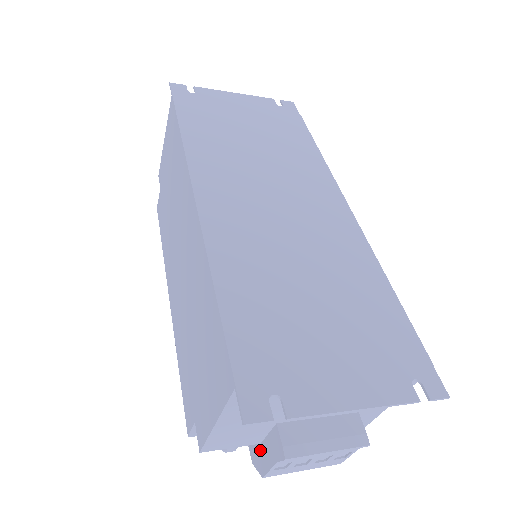
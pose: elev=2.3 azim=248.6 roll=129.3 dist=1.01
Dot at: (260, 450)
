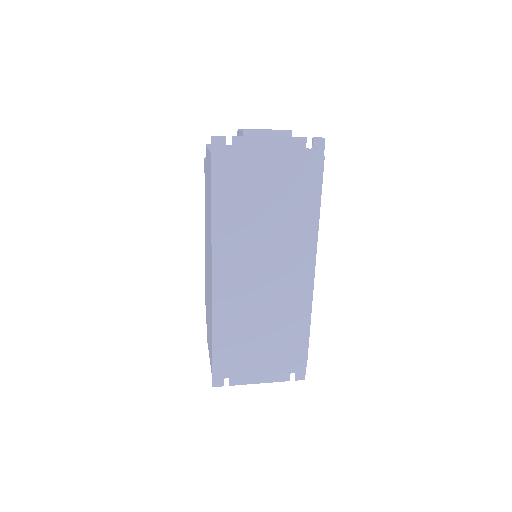
Dot at: occluded
